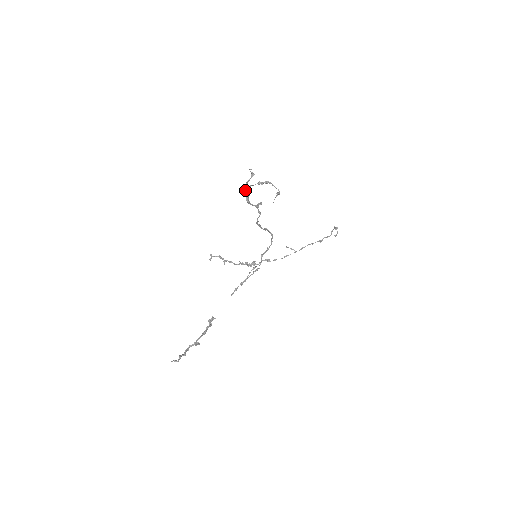
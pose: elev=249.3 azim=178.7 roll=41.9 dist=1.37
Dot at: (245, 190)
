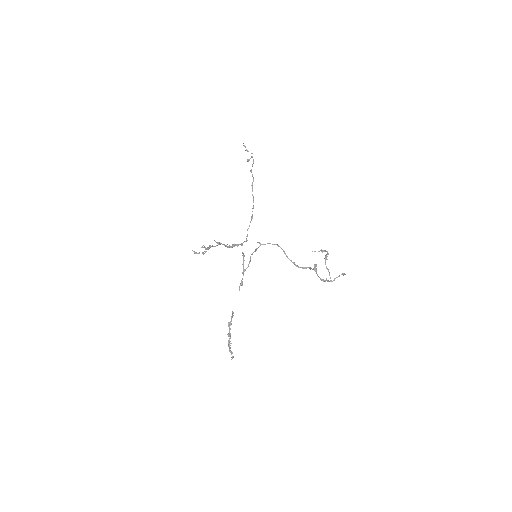
Dot at: occluded
